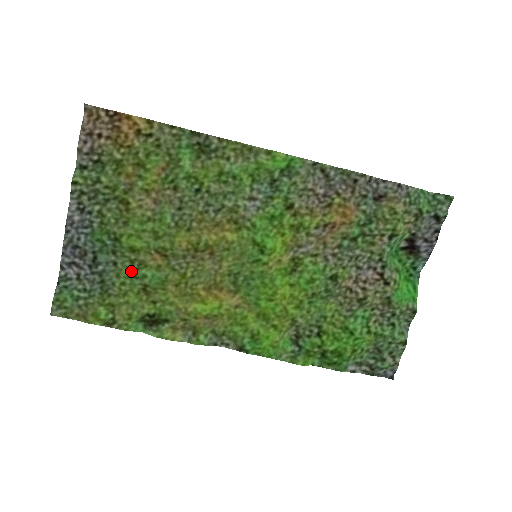
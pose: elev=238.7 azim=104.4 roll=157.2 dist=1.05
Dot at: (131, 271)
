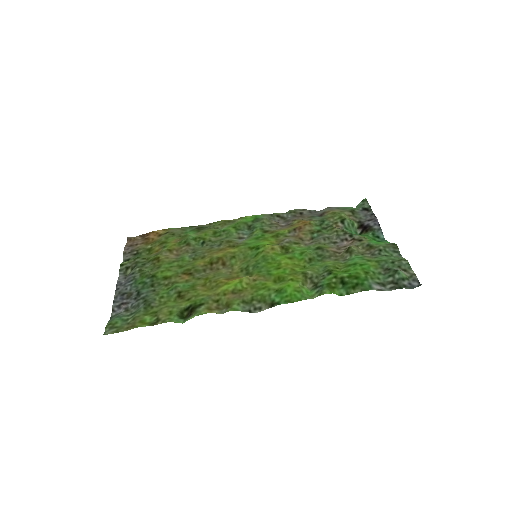
Dot at: (167, 289)
